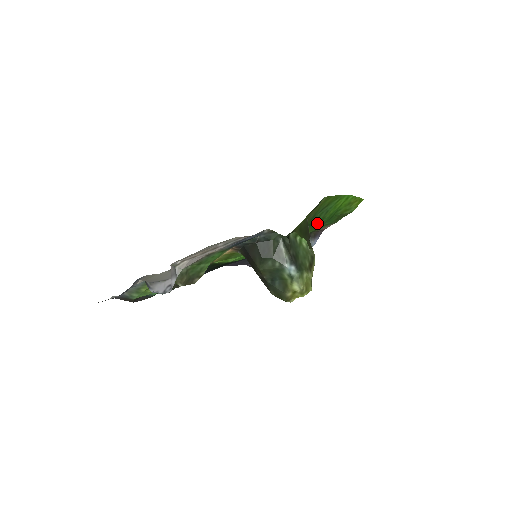
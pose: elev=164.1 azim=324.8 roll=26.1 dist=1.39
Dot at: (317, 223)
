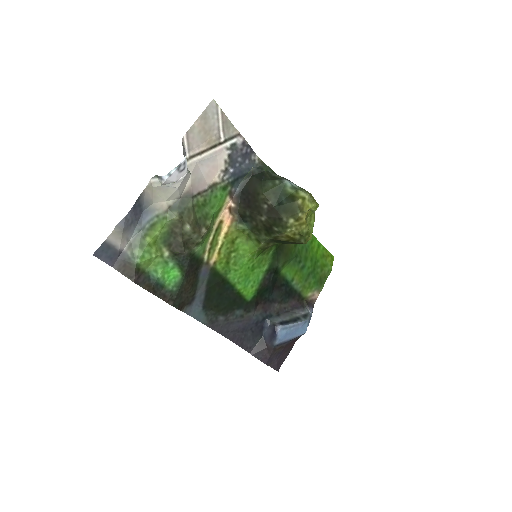
Dot at: (303, 265)
